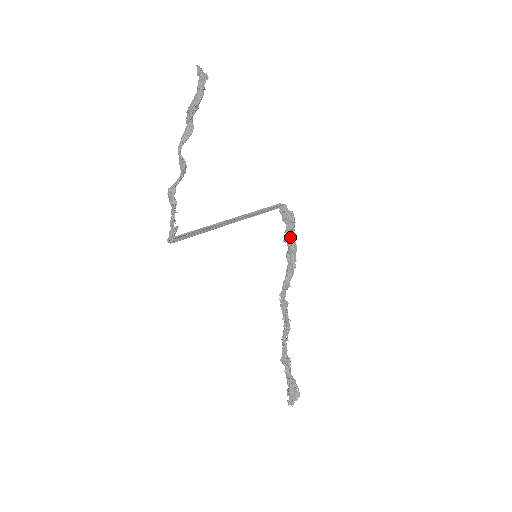
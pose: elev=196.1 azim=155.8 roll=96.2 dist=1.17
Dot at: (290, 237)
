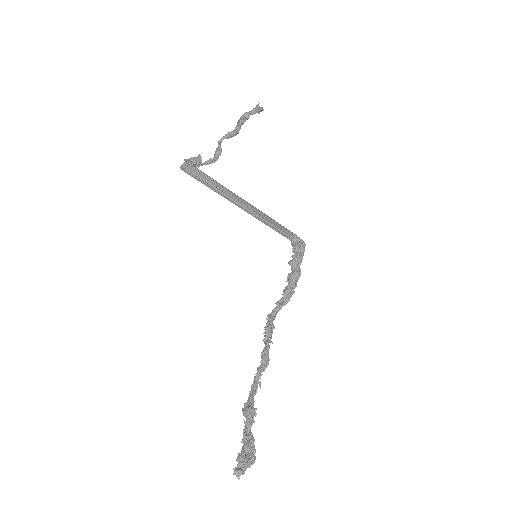
Dot at: (296, 260)
